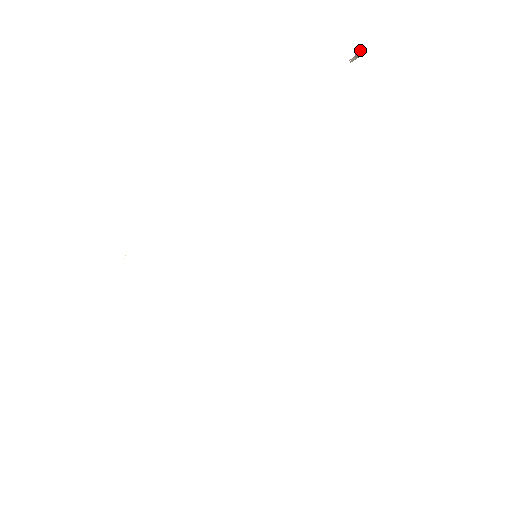
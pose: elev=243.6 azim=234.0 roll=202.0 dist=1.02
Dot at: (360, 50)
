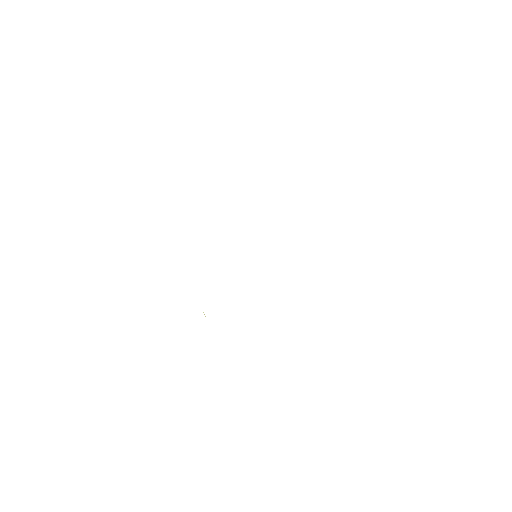
Dot at: occluded
